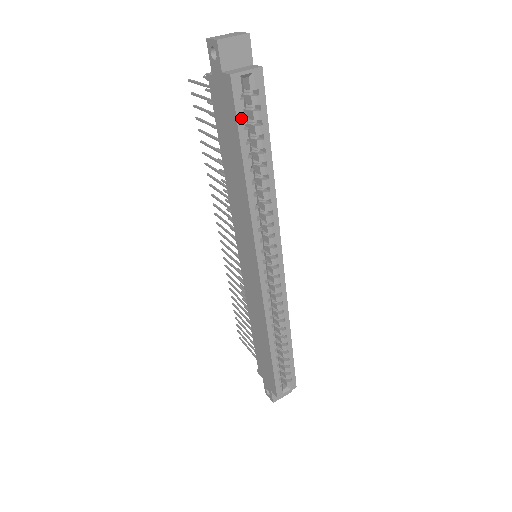
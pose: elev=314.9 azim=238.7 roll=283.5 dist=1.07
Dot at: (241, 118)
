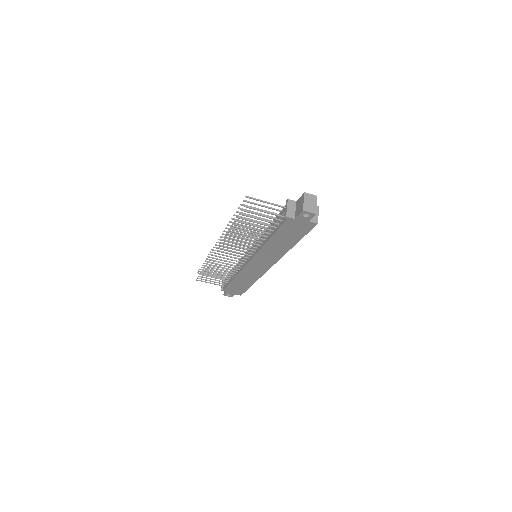
Dot at: (308, 231)
